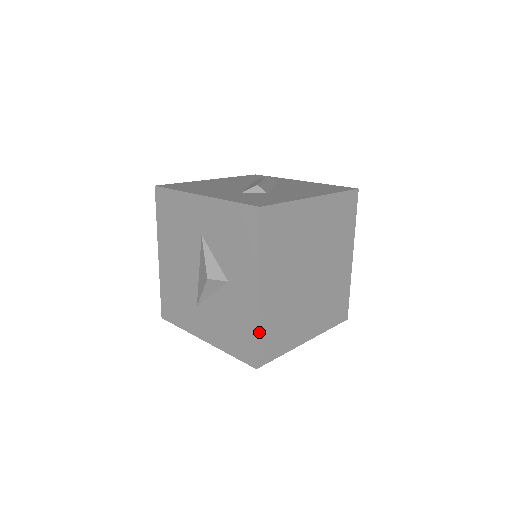
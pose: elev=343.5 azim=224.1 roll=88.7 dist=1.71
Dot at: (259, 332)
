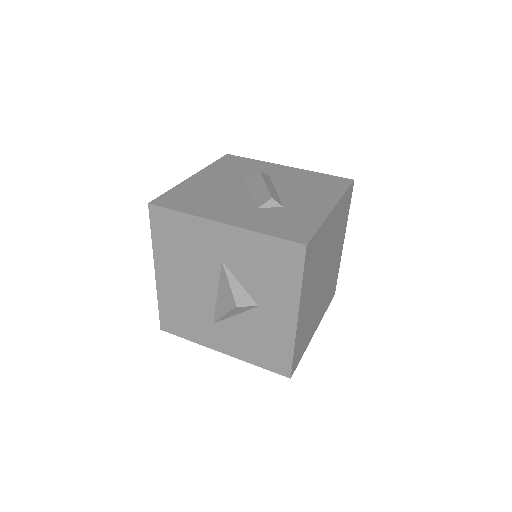
Dot at: (295, 349)
